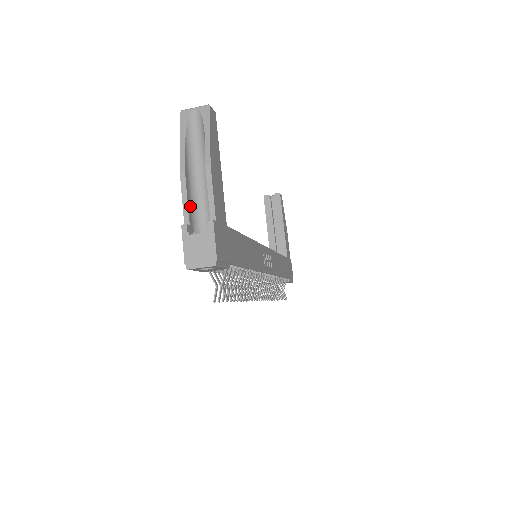
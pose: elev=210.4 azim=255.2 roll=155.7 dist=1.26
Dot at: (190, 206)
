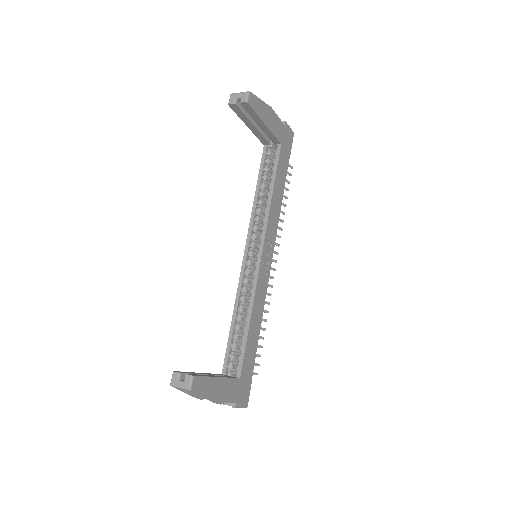
Dot at: occluded
